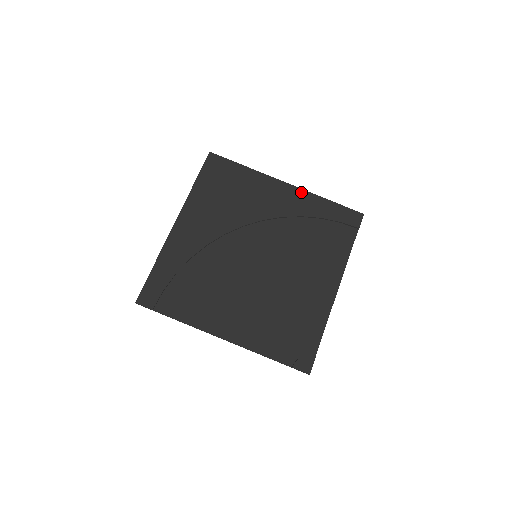
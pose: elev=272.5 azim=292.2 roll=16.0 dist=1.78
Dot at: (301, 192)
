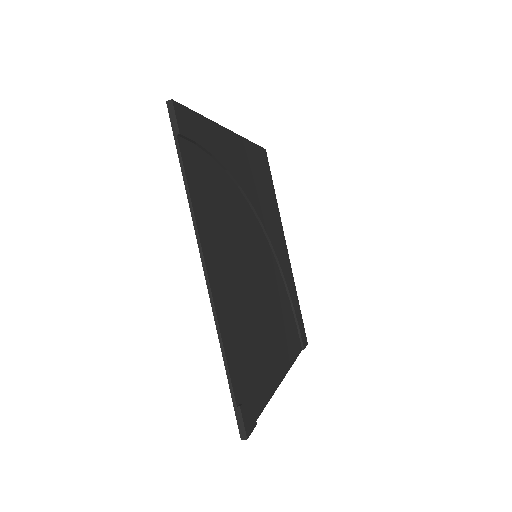
Dot at: (290, 267)
